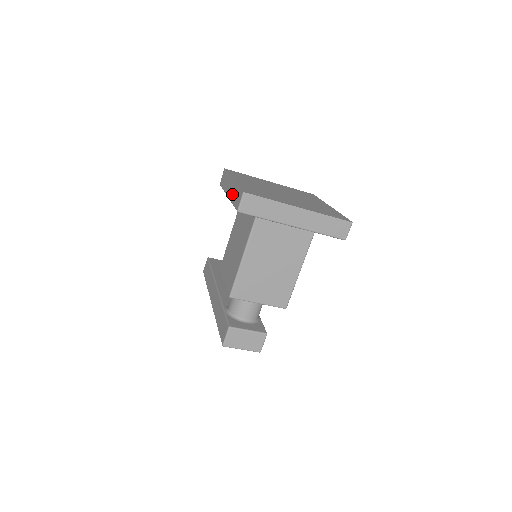
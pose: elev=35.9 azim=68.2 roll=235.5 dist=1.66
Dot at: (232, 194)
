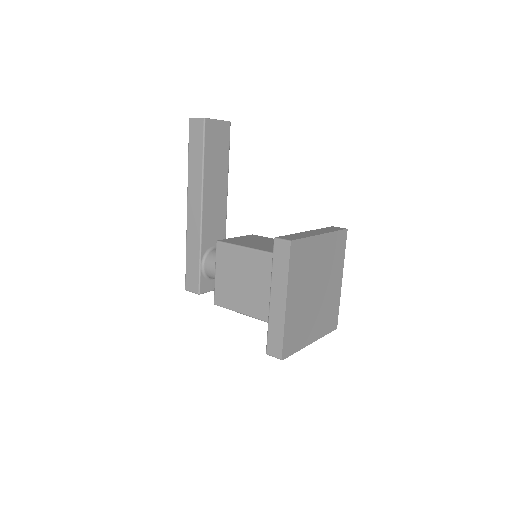
Dot at: (274, 320)
